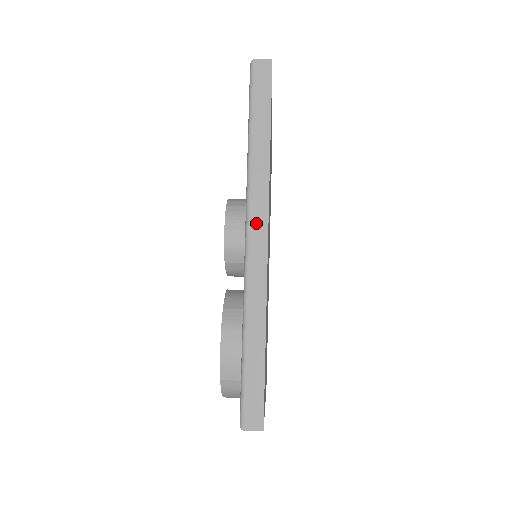
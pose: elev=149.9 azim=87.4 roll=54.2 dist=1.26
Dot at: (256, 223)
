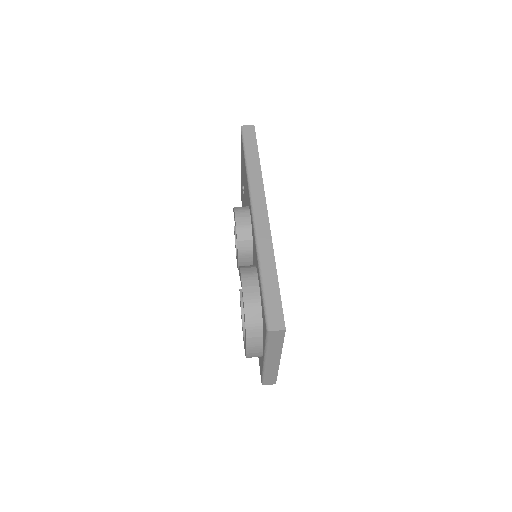
Dot at: (258, 204)
